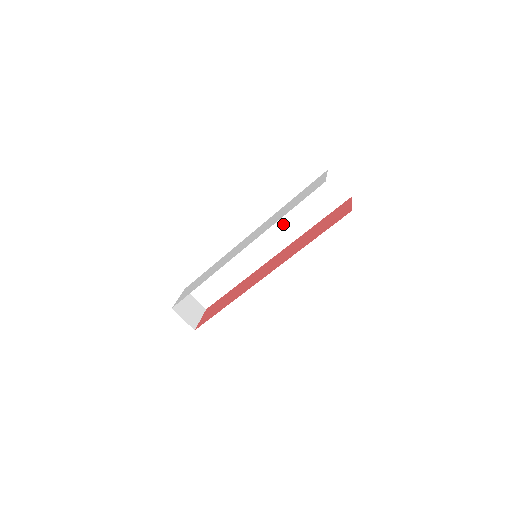
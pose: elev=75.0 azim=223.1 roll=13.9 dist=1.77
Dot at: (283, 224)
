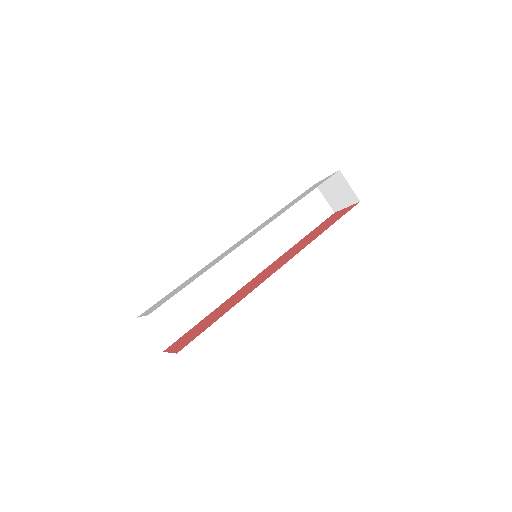
Dot at: (273, 234)
